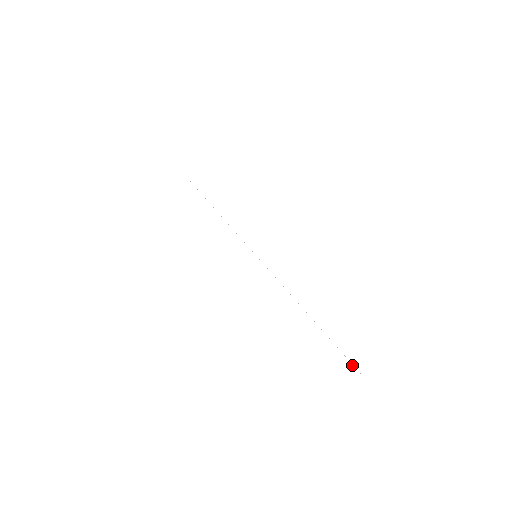
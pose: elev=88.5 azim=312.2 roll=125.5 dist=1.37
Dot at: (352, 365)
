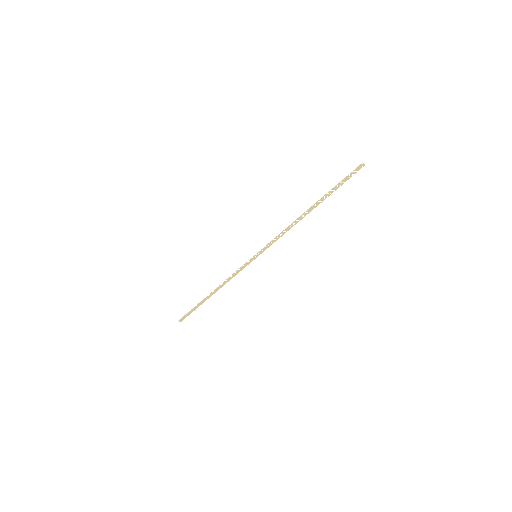
Dot at: (349, 174)
